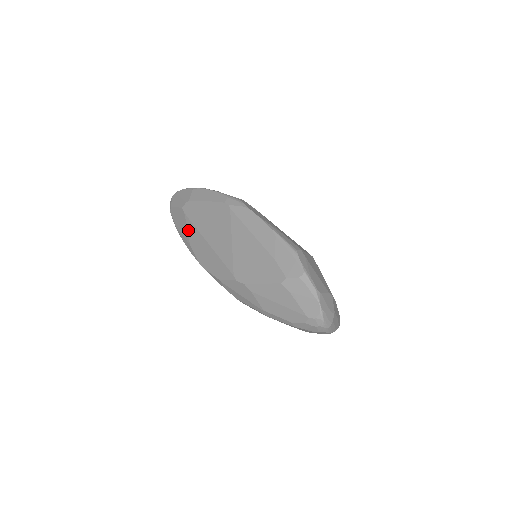
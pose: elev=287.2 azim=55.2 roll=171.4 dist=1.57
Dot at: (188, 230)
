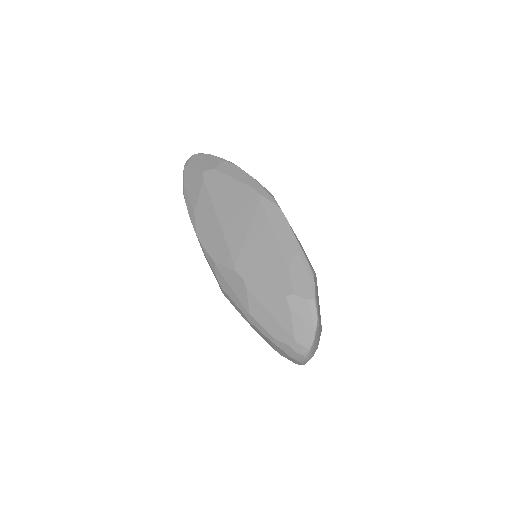
Dot at: (199, 196)
